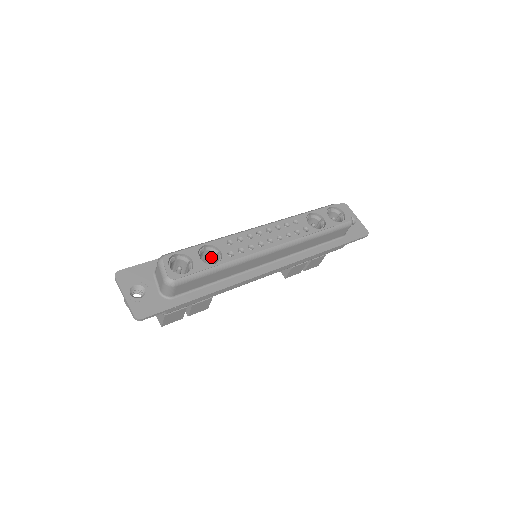
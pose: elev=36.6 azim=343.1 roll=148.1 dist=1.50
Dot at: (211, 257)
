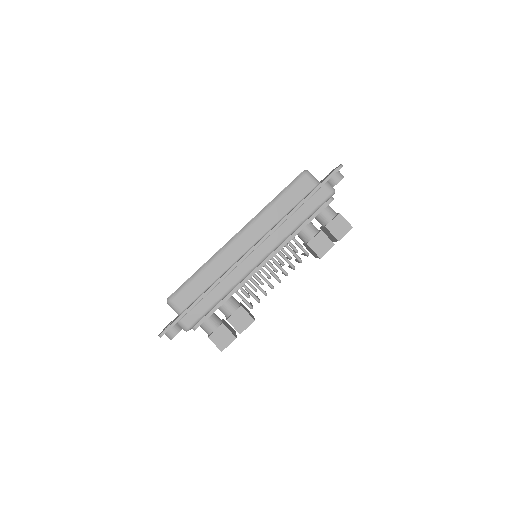
Dot at: occluded
